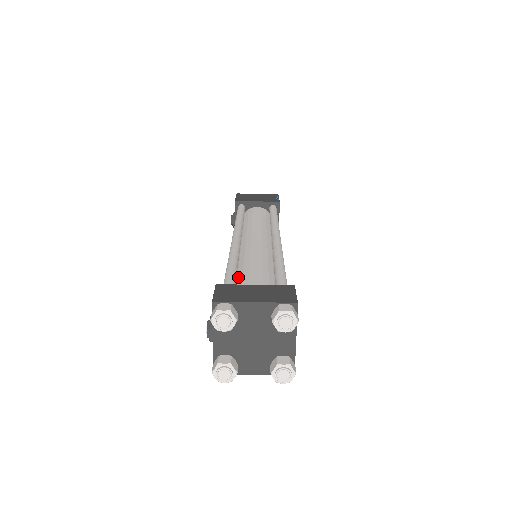
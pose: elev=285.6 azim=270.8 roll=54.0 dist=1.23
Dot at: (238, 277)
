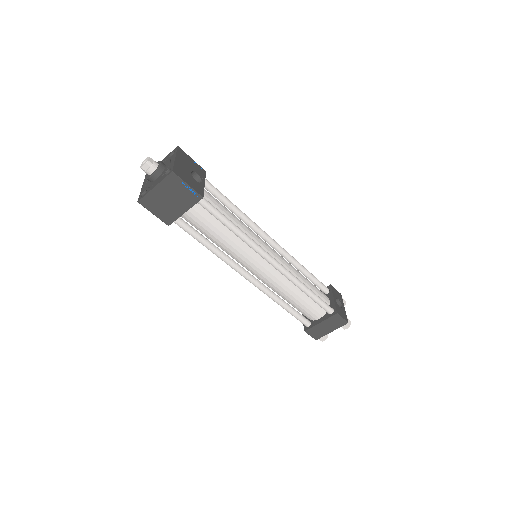
Dot at: (293, 306)
